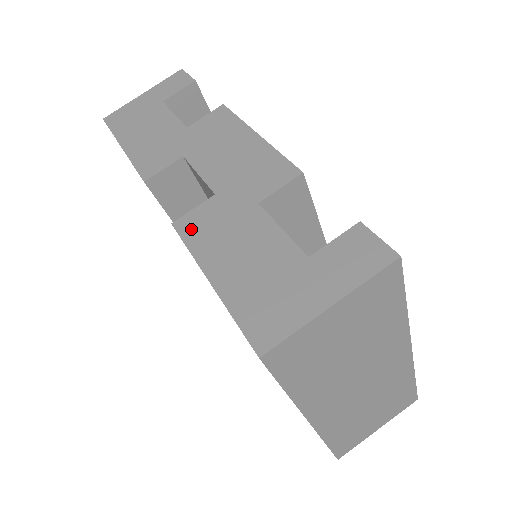
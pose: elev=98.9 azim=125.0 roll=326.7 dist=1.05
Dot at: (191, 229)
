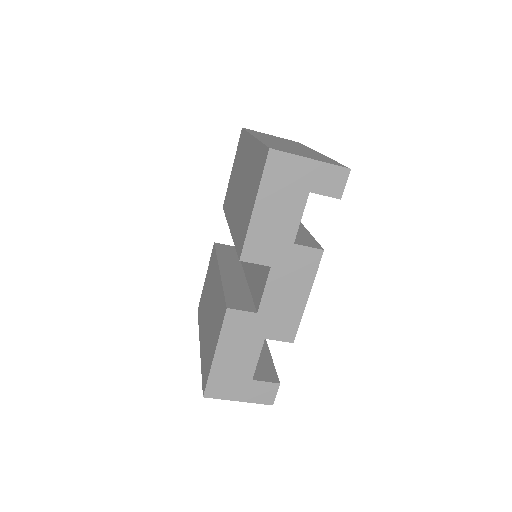
Dot at: (231, 322)
